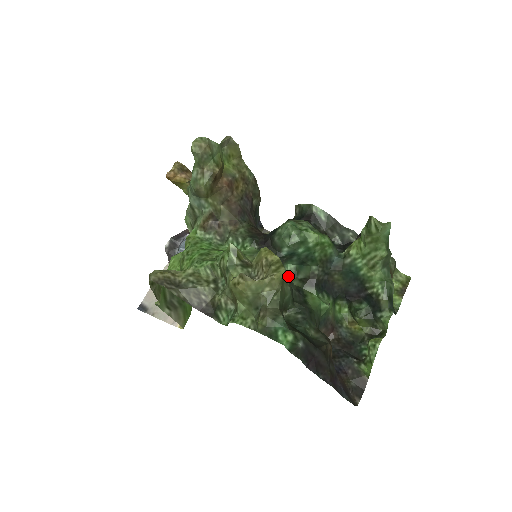
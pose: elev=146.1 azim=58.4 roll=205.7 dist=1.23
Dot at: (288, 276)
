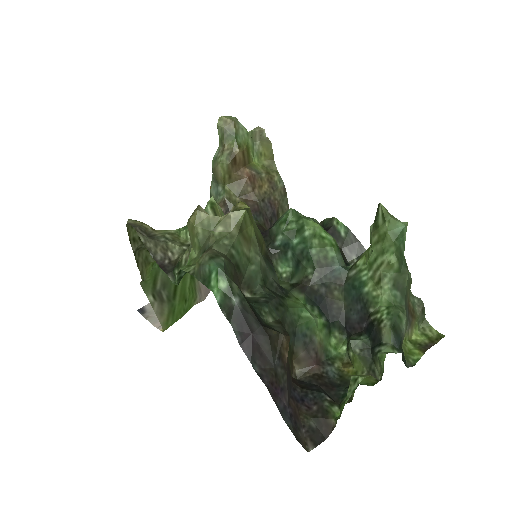
Dot at: (272, 265)
